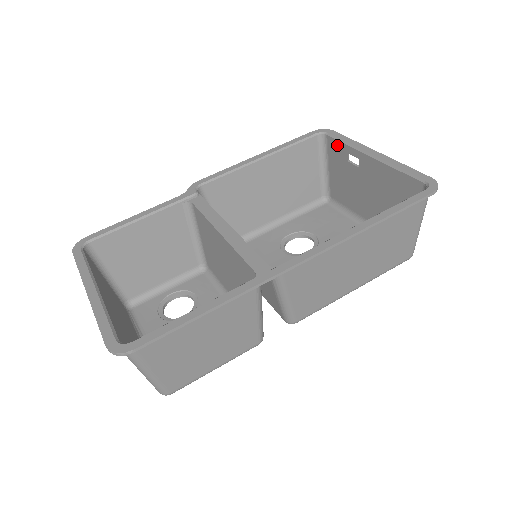
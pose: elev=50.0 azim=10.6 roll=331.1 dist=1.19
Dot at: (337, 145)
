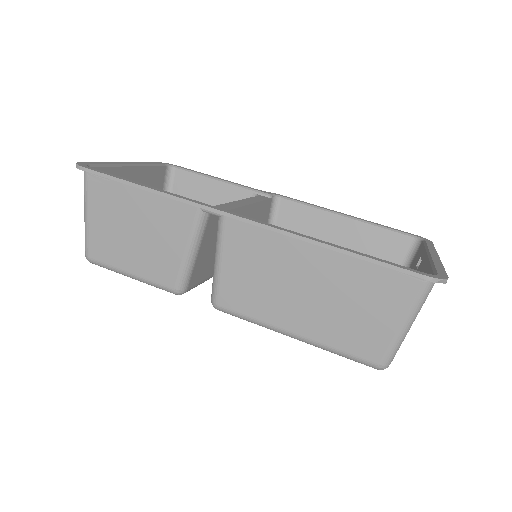
Dot at: (421, 250)
